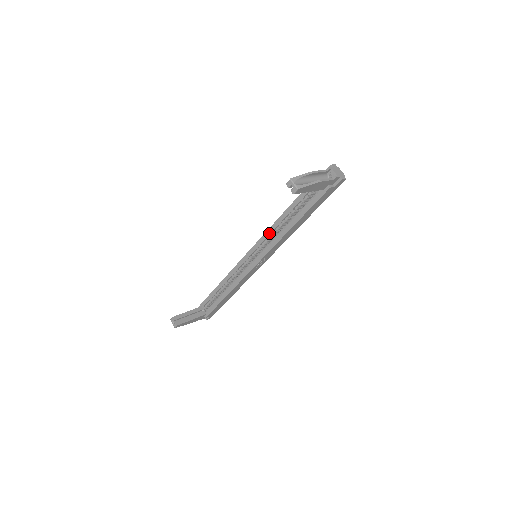
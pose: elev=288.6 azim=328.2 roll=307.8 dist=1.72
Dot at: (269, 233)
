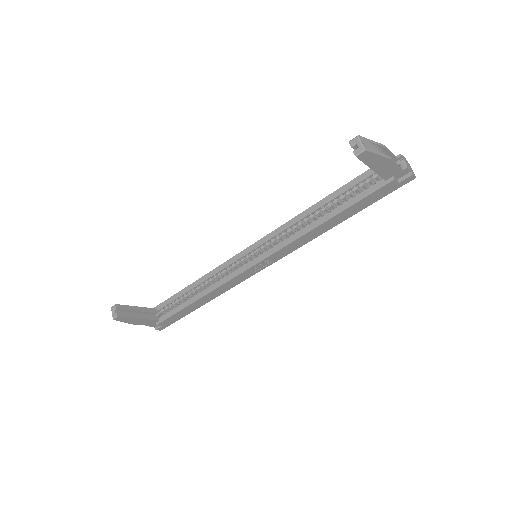
Dot at: (286, 227)
